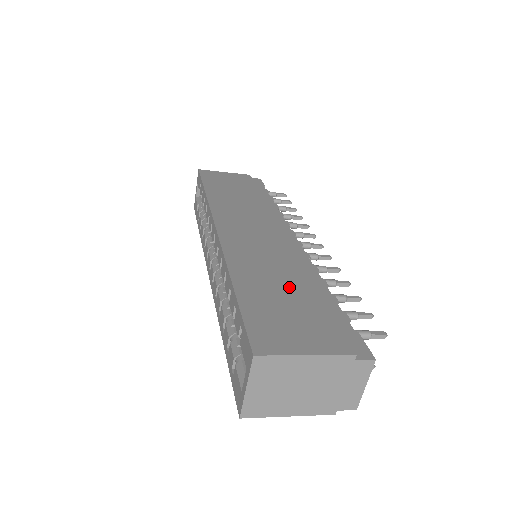
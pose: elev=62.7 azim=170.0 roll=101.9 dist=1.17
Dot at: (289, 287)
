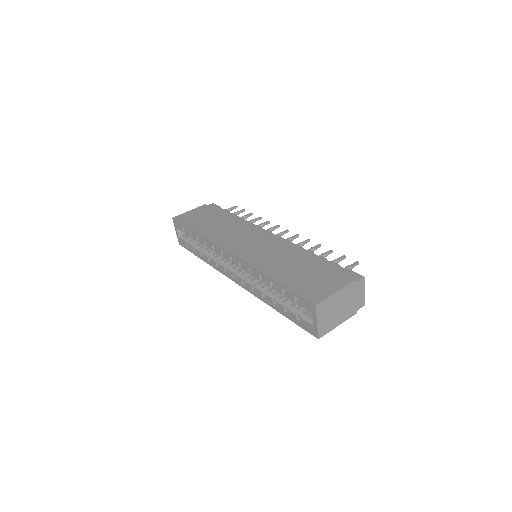
Dot at: (299, 264)
